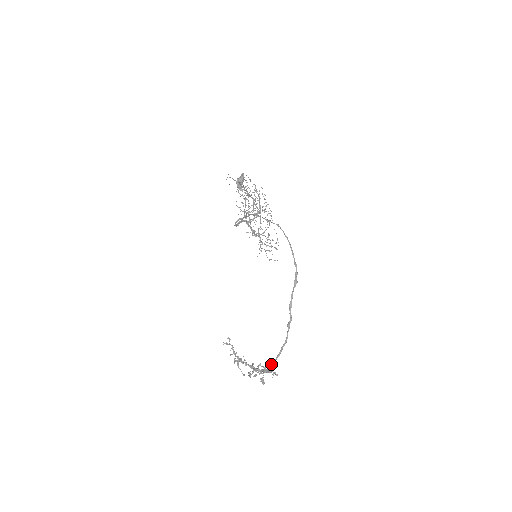
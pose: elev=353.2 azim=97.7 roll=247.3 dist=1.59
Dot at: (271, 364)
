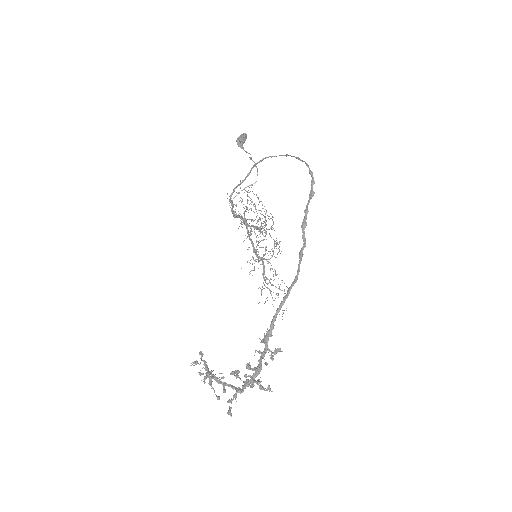
Dot at: occluded
